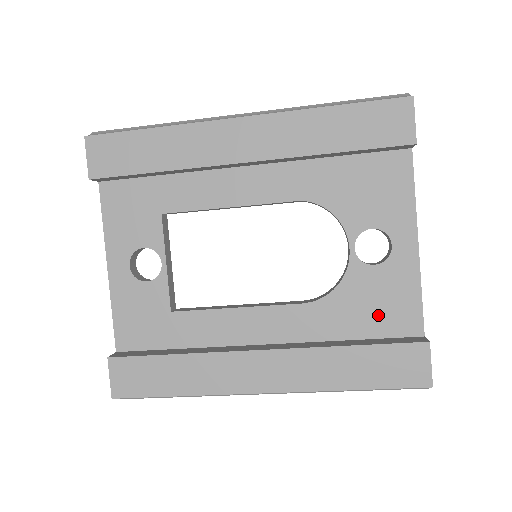
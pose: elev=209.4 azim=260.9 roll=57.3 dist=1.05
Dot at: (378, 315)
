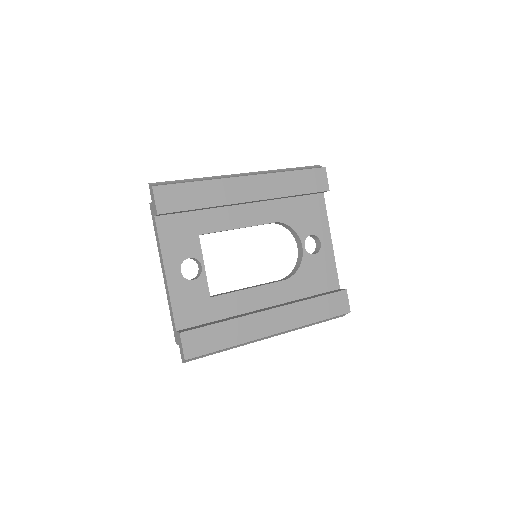
Dot at: (319, 281)
